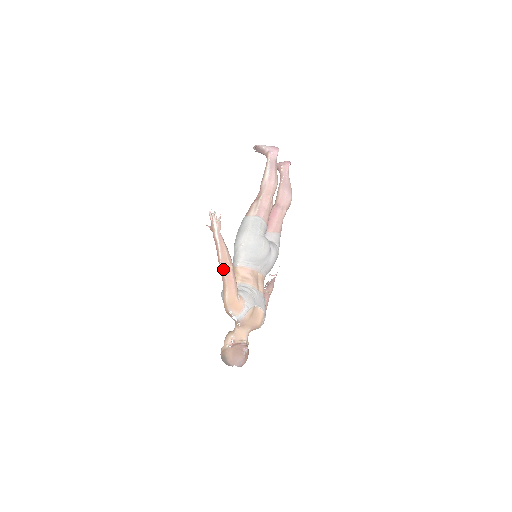
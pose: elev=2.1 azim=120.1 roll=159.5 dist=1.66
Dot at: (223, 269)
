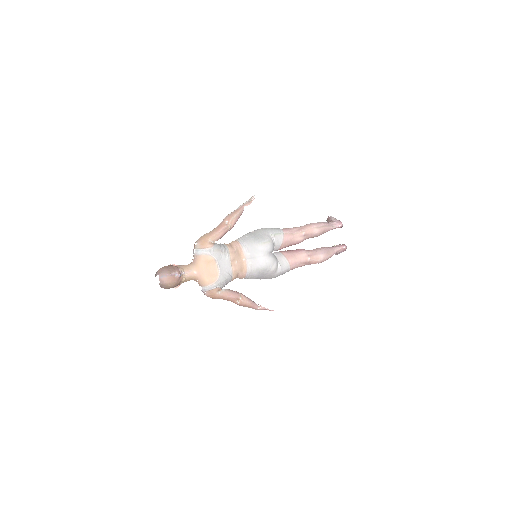
Dot at: (222, 221)
